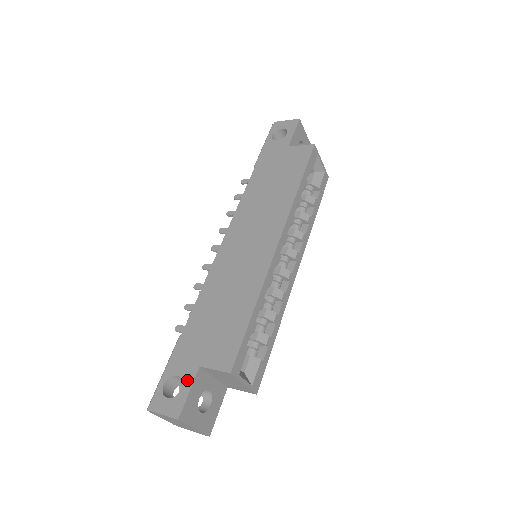
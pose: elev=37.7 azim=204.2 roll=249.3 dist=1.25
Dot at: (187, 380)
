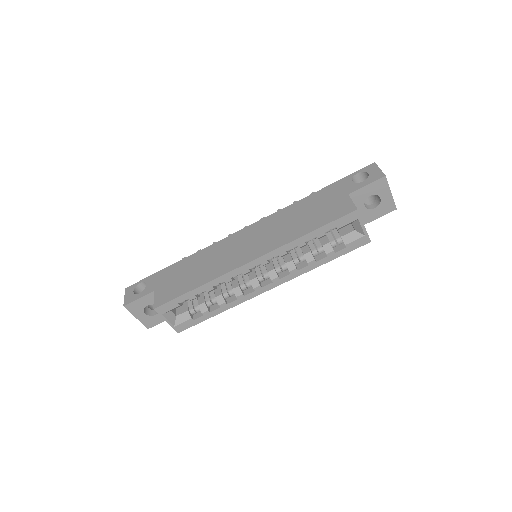
Dot at: (145, 292)
